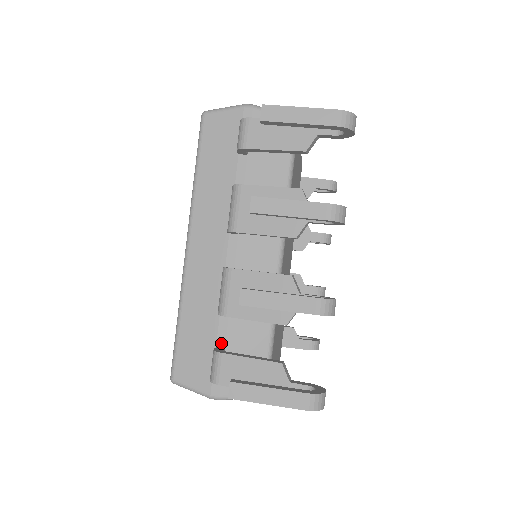
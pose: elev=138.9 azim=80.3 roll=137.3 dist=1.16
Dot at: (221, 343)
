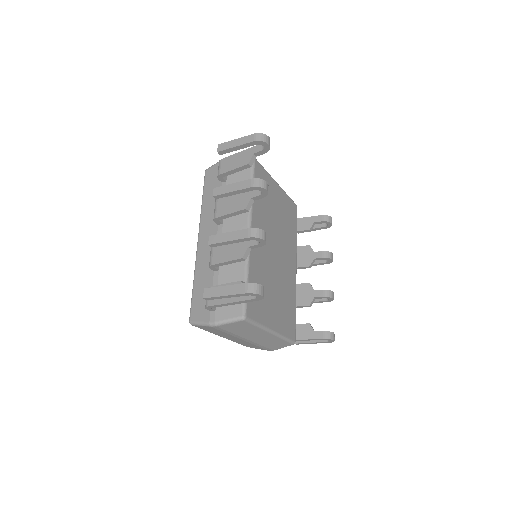
Dot at: occluded
